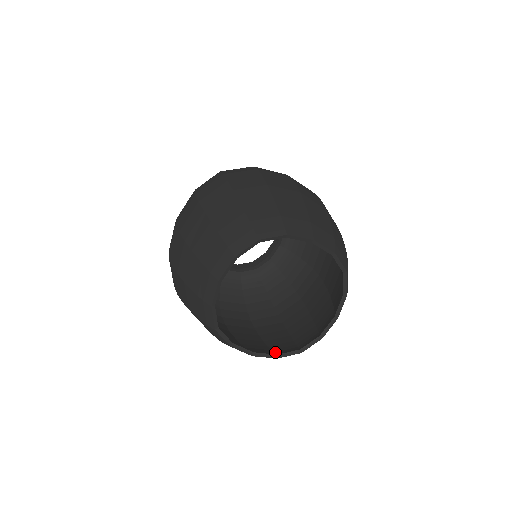
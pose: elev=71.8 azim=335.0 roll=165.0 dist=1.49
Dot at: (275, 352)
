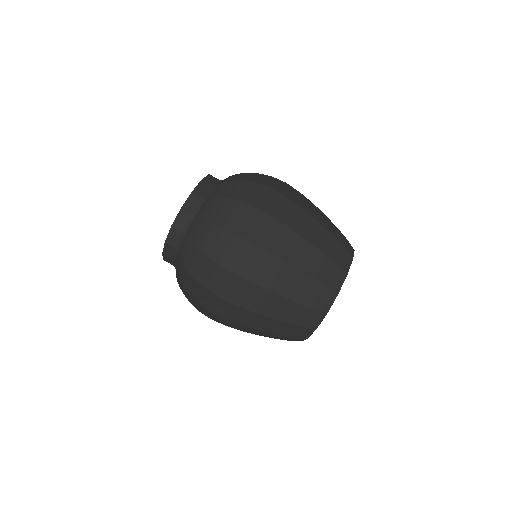
Dot at: occluded
